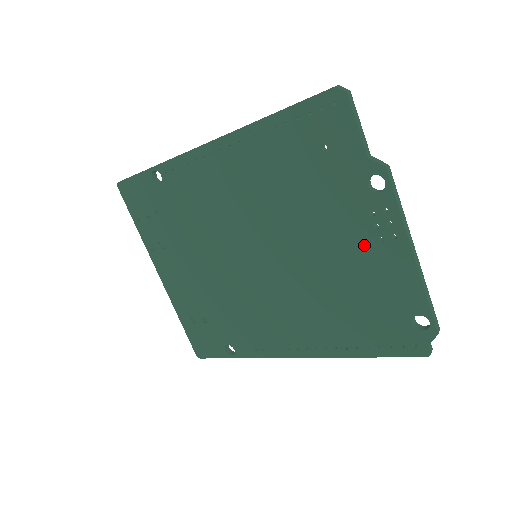
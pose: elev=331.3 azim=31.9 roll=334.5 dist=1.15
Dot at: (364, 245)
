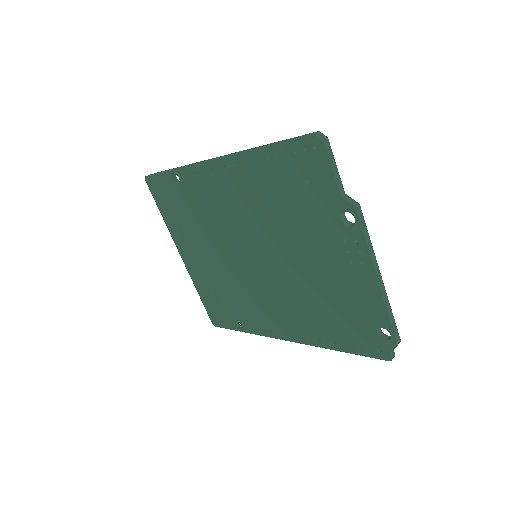
Dot at: (339, 265)
